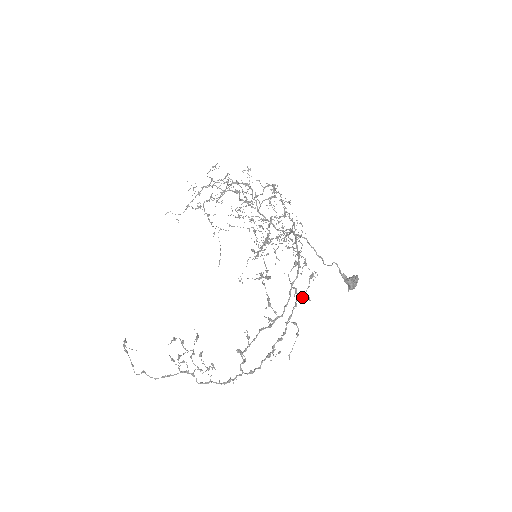
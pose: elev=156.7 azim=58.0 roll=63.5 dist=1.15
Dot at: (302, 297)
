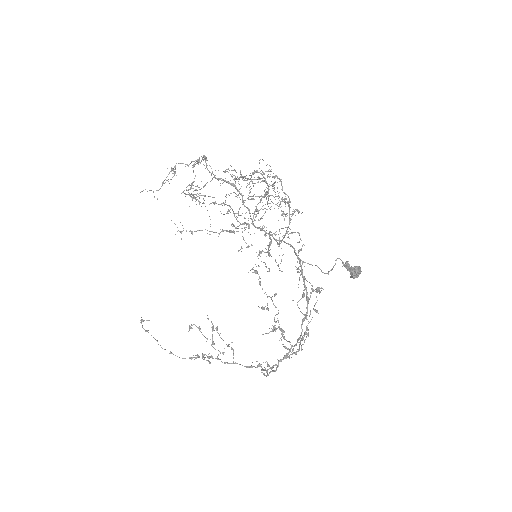
Dot at: (310, 312)
